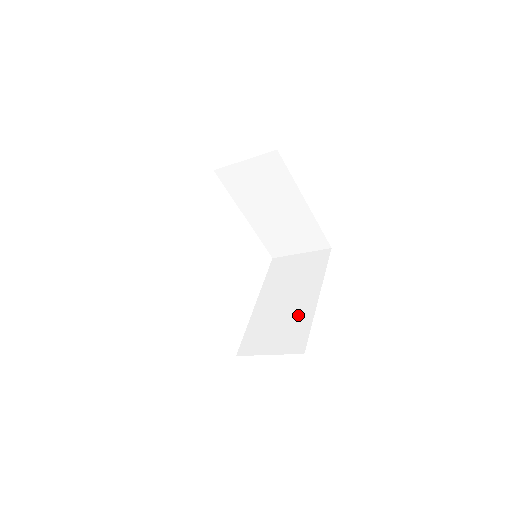
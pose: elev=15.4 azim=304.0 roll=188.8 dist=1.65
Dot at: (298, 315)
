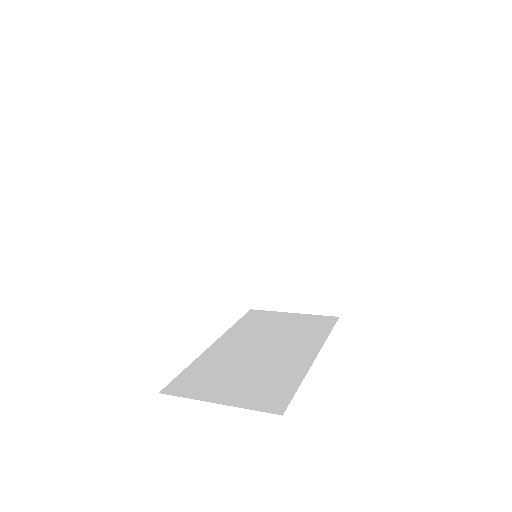
Dot at: (279, 368)
